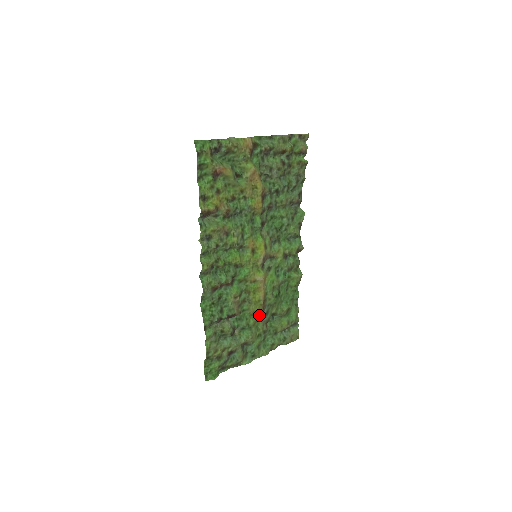
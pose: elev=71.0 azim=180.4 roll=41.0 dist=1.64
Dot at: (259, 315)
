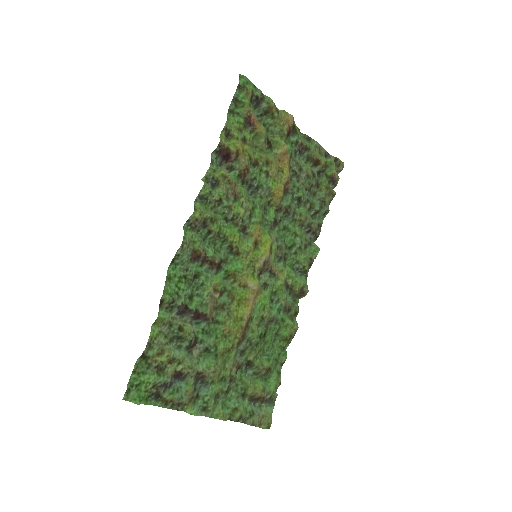
Dot at: (234, 343)
